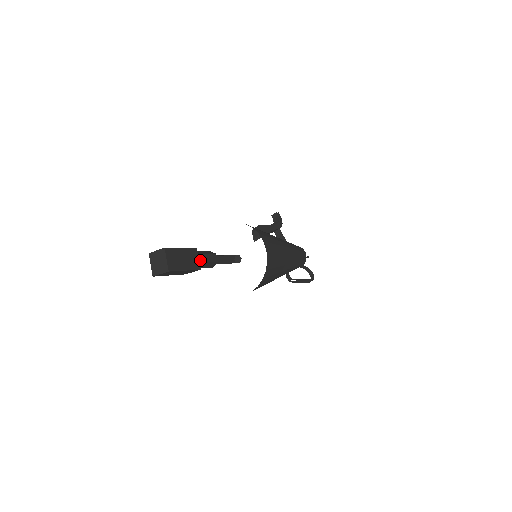
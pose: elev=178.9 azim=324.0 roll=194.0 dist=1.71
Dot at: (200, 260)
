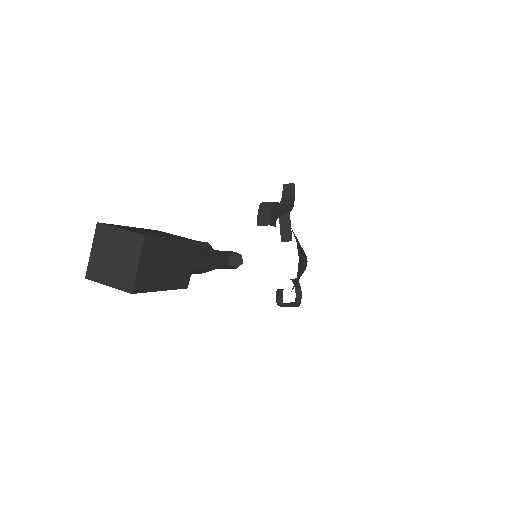
Dot at: (192, 265)
